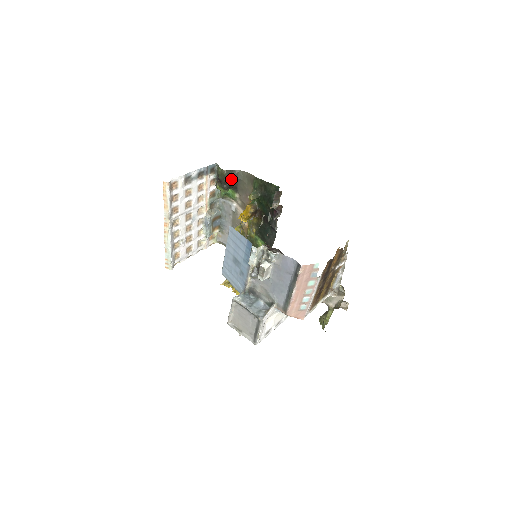
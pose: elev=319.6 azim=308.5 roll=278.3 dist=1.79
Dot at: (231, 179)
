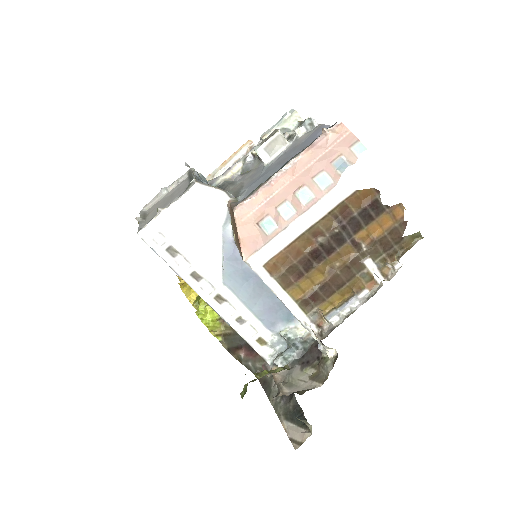
Dot at: occluded
